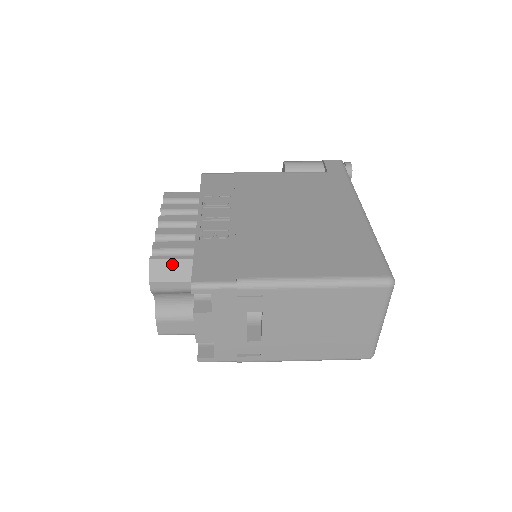
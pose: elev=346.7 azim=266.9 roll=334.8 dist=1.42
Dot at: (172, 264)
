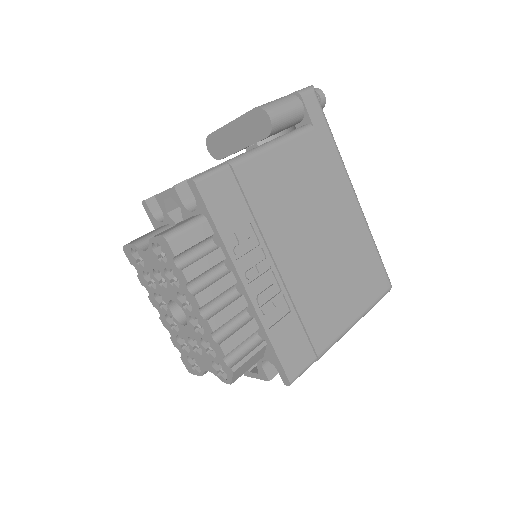
Dot at: (250, 361)
